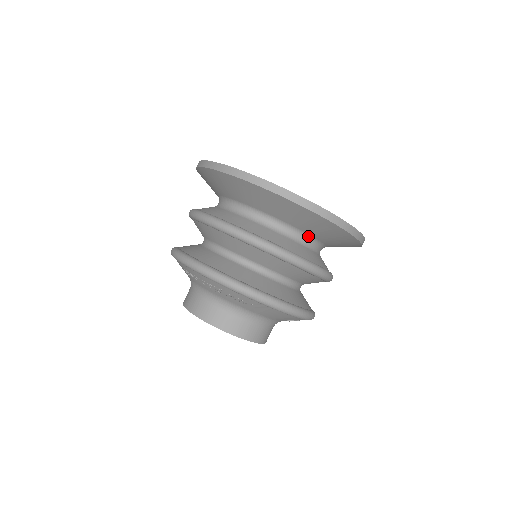
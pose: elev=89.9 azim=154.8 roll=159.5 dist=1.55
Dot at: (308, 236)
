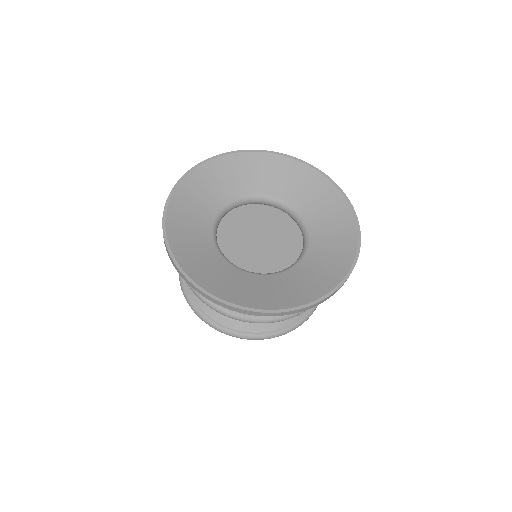
Dot at: occluded
